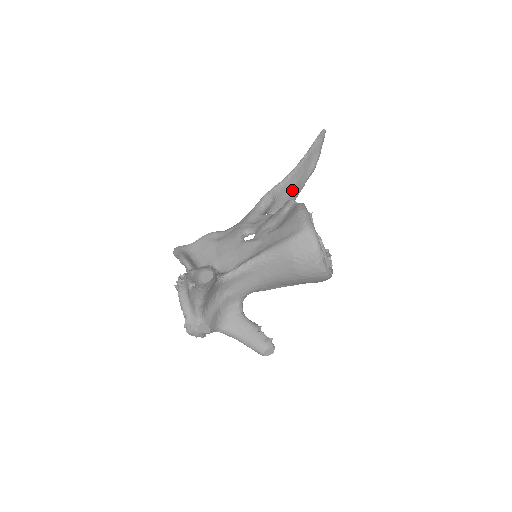
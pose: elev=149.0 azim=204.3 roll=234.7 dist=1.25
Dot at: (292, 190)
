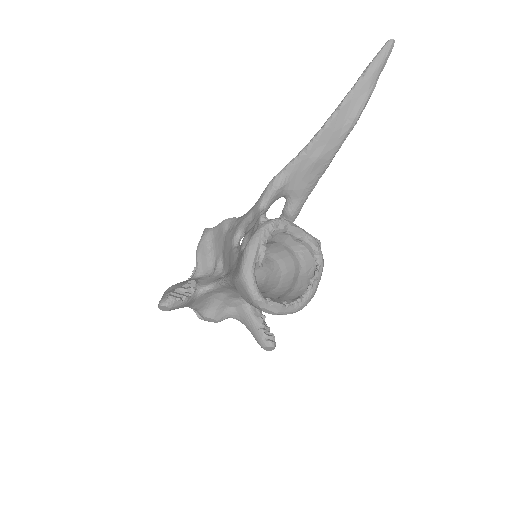
Dot at: (313, 165)
